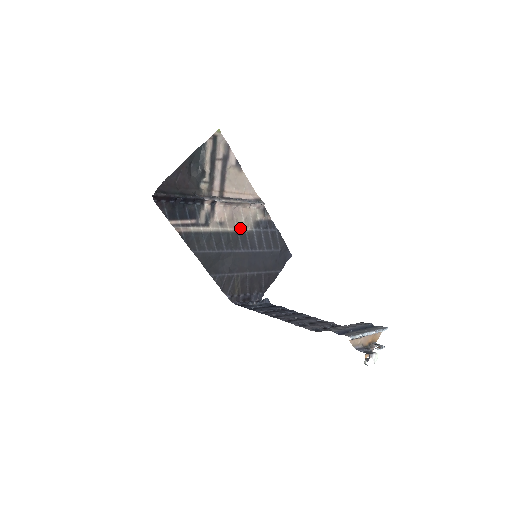
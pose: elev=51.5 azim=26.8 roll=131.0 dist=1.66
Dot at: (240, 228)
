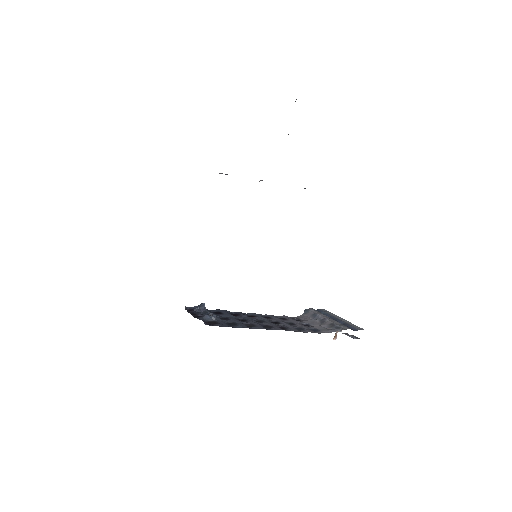
Dot at: occluded
